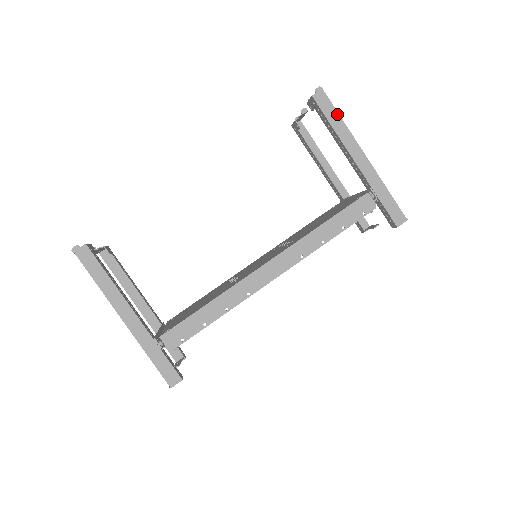
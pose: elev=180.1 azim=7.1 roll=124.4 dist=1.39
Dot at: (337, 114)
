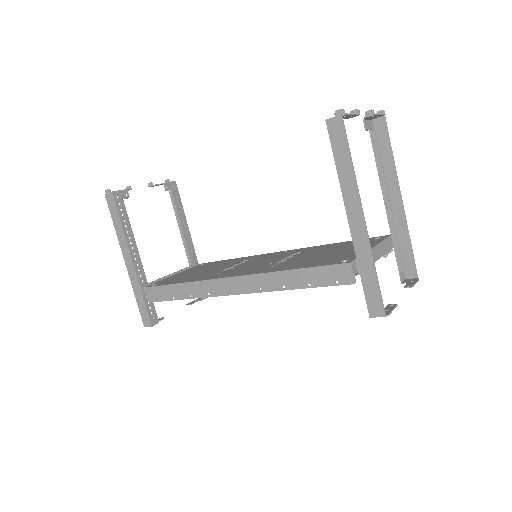
Dot at: (348, 154)
